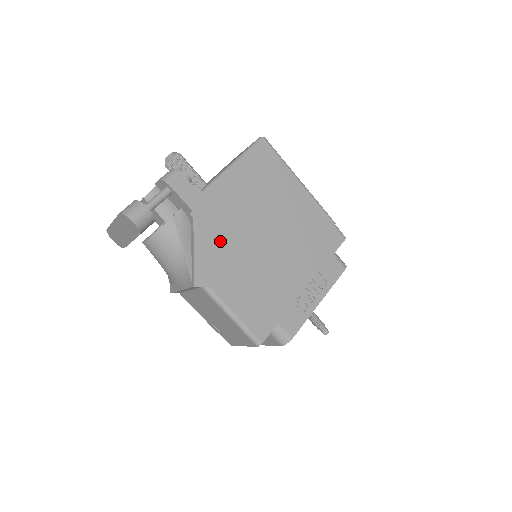
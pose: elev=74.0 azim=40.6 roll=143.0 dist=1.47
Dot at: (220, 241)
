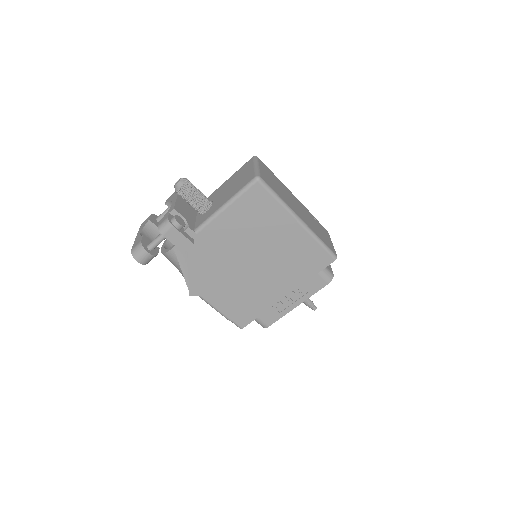
Dot at: (210, 267)
